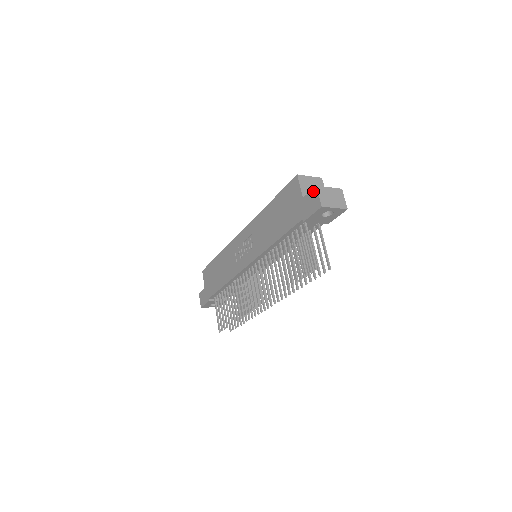
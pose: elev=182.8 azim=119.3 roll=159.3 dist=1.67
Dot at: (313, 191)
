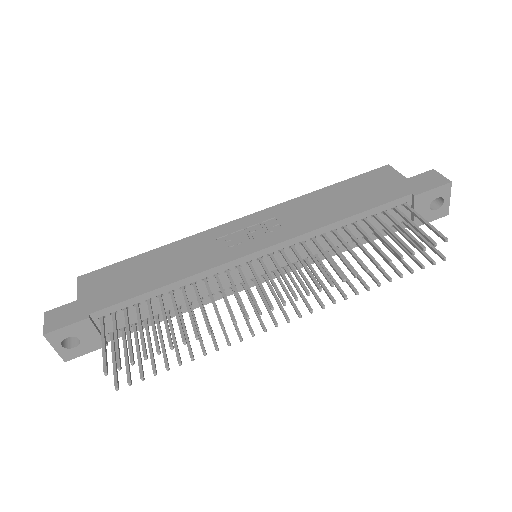
Dot at: (429, 172)
